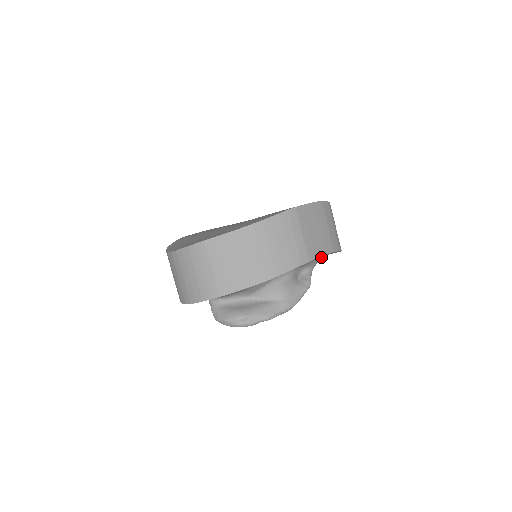
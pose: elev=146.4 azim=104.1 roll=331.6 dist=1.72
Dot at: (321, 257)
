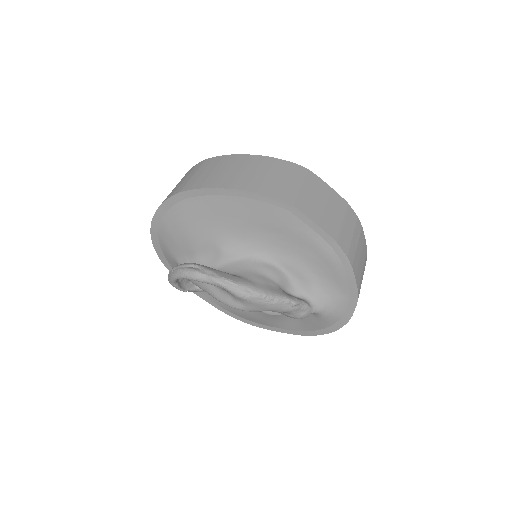
Dot at: (330, 292)
